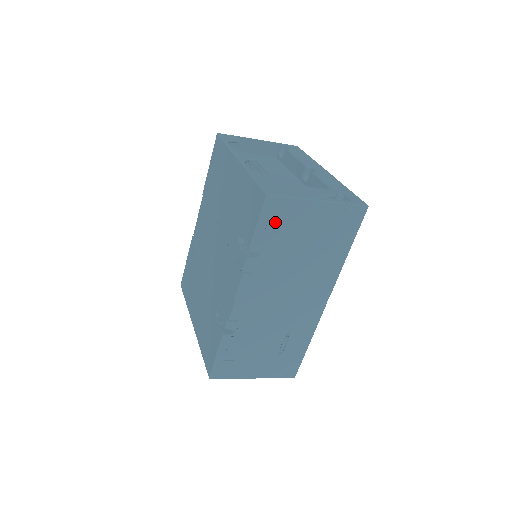
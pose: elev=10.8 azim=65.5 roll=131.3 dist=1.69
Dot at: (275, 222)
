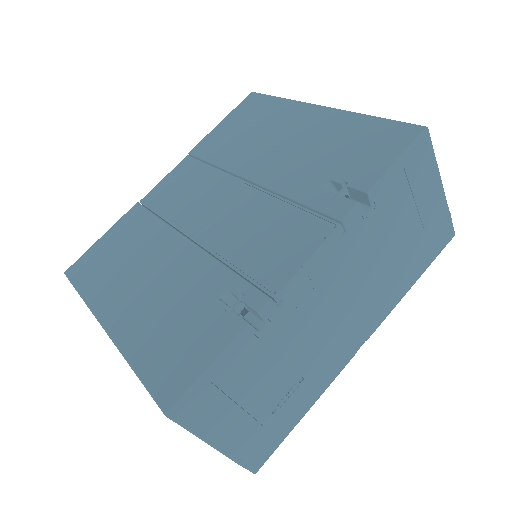
Dot at: (408, 174)
